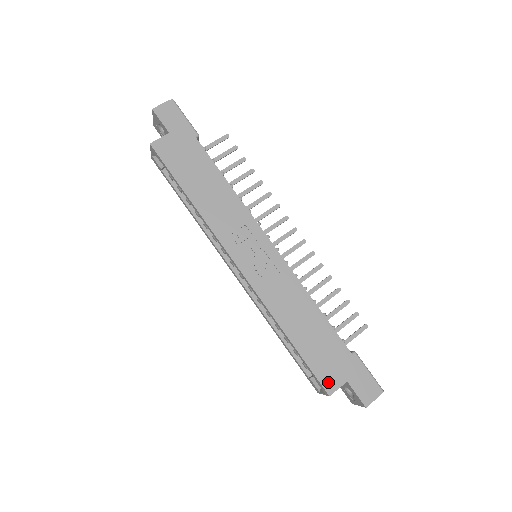
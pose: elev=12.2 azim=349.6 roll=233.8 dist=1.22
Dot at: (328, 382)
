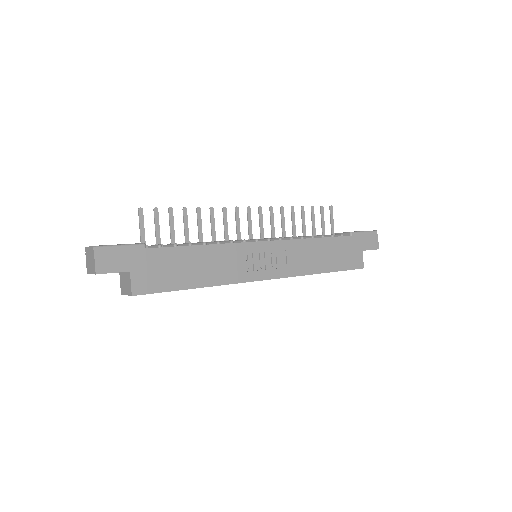
Dot at: (357, 264)
